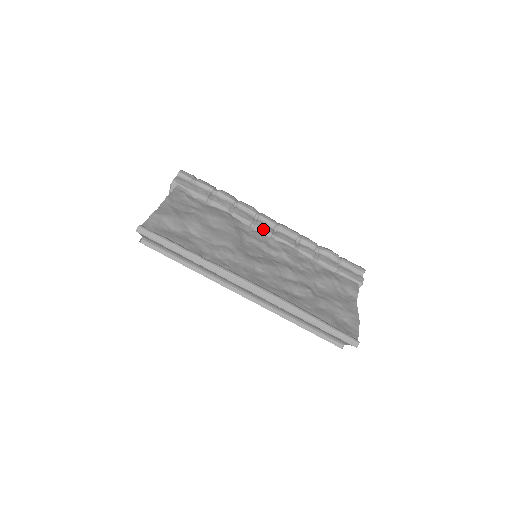
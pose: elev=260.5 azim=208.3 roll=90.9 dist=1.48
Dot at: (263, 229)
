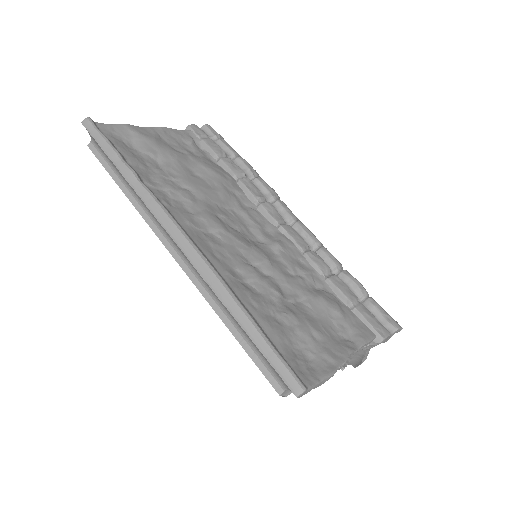
Dot at: (268, 211)
